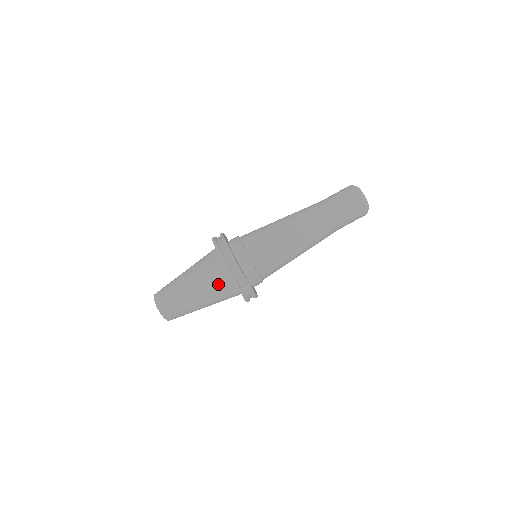
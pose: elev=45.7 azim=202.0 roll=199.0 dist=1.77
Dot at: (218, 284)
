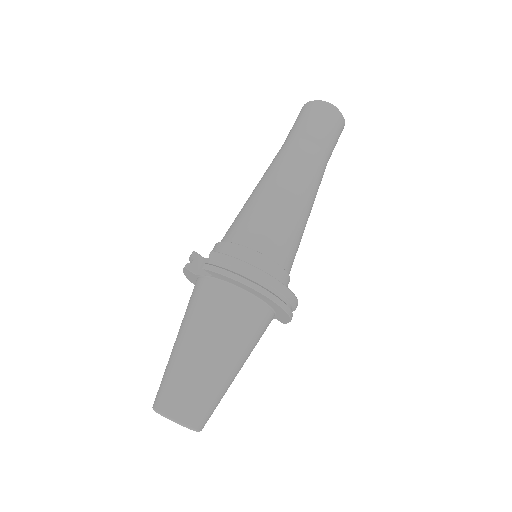
Dot at: occluded
